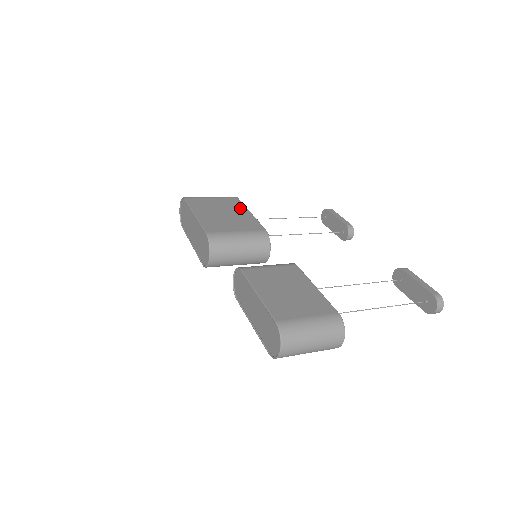
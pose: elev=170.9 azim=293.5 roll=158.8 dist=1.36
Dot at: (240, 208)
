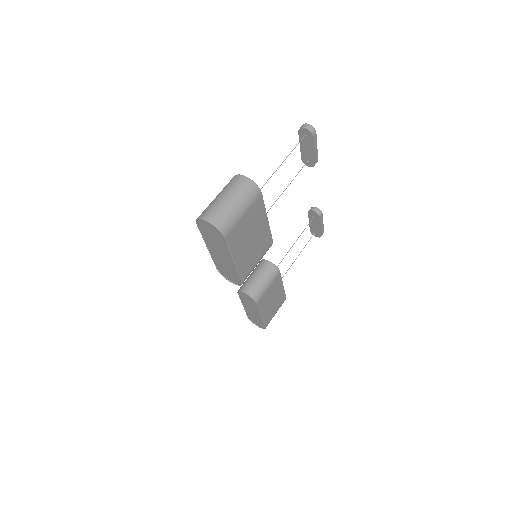
Dot at: (262, 218)
